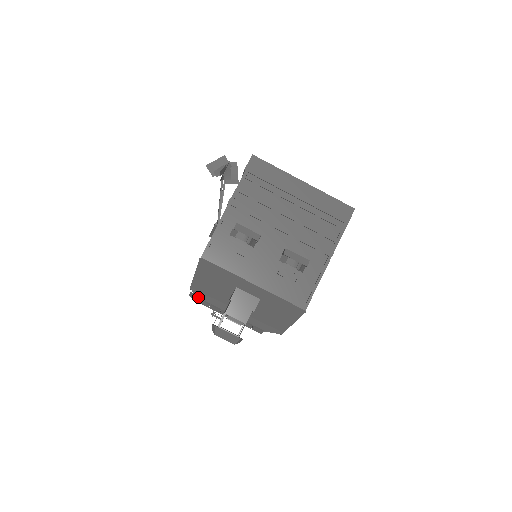
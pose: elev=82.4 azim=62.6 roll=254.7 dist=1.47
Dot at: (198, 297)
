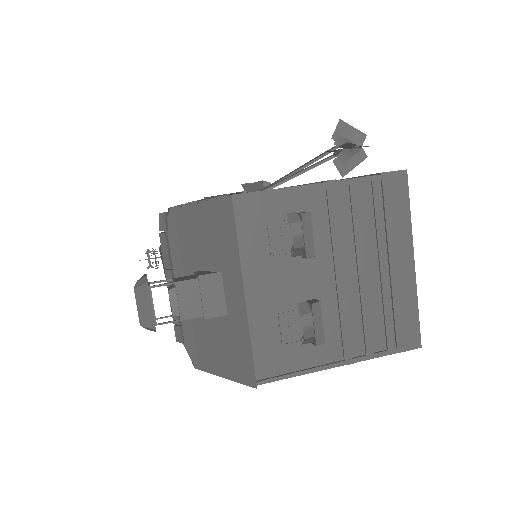
Dot at: (167, 227)
